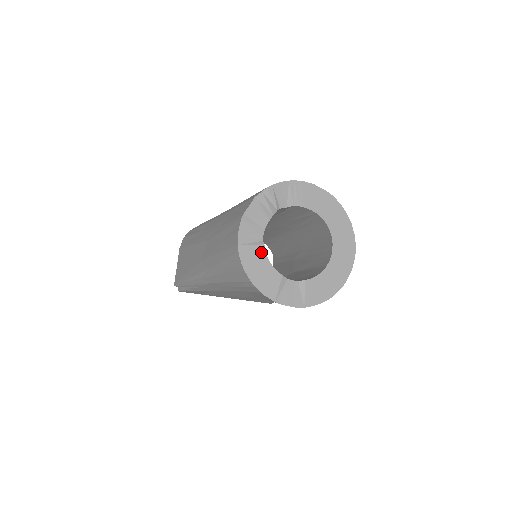
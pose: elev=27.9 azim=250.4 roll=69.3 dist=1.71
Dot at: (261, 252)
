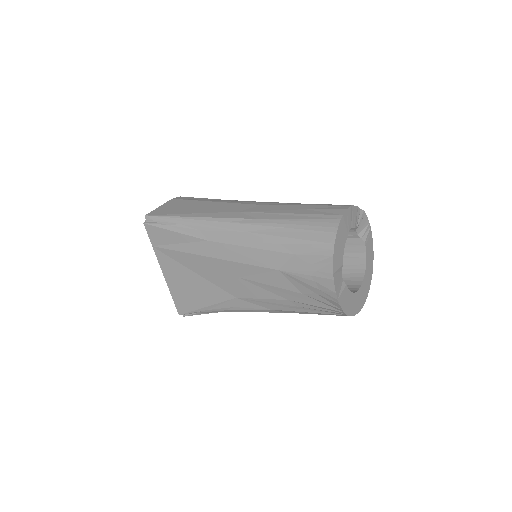
Dot at: (345, 236)
